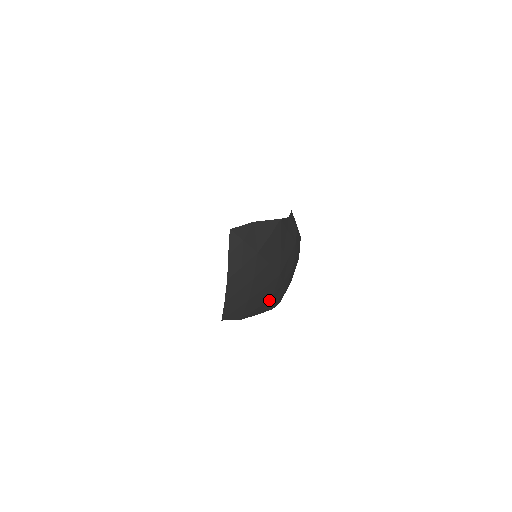
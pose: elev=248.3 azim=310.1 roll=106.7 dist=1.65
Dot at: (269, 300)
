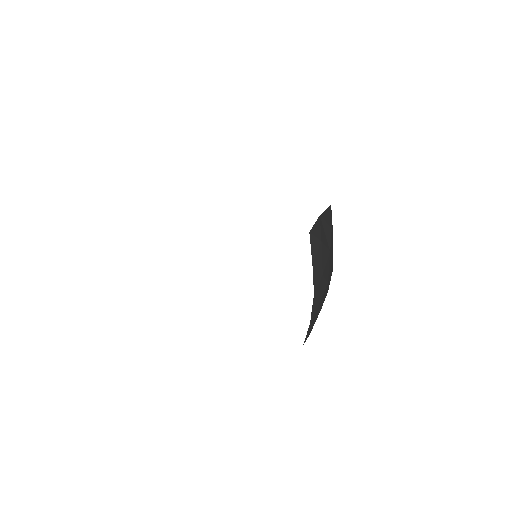
Dot at: occluded
